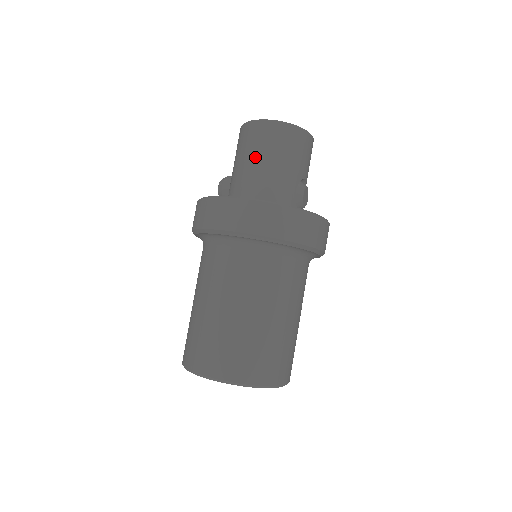
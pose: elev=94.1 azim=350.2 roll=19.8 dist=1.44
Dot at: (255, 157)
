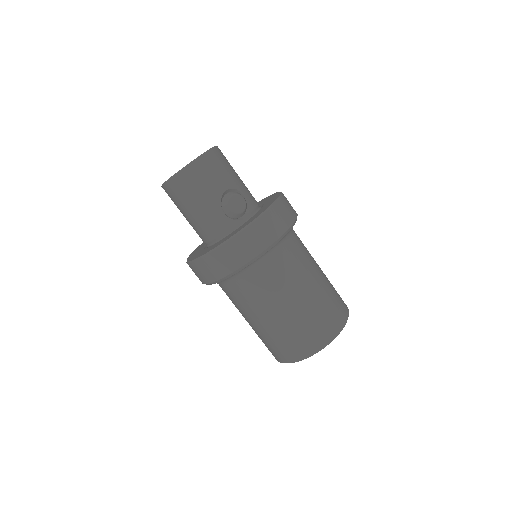
Dot at: (183, 213)
